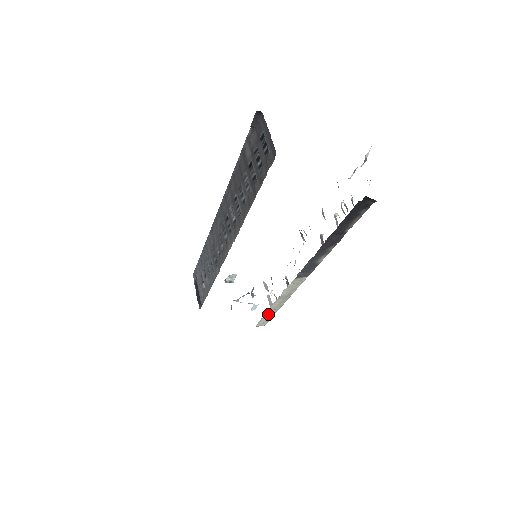
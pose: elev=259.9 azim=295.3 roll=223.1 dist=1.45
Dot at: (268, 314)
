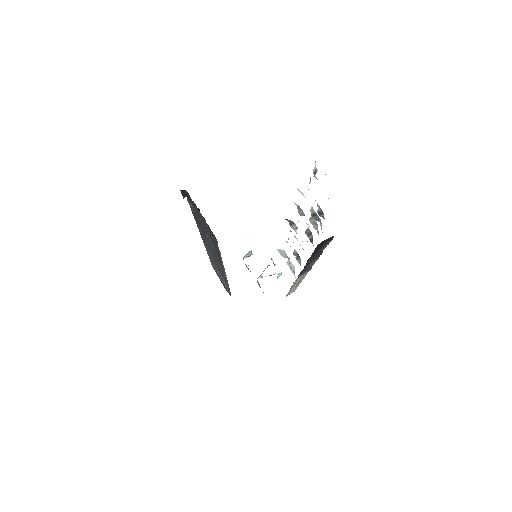
Dot at: (291, 290)
